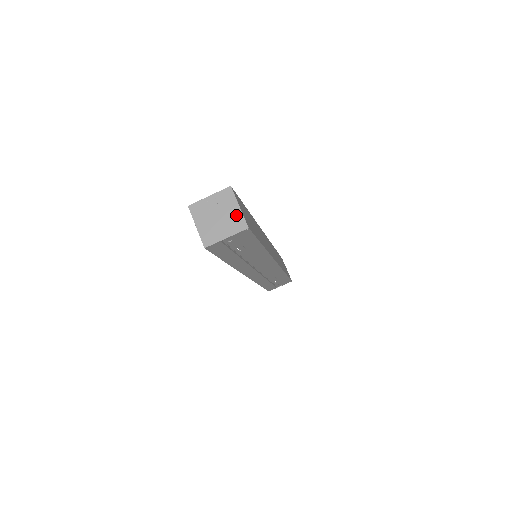
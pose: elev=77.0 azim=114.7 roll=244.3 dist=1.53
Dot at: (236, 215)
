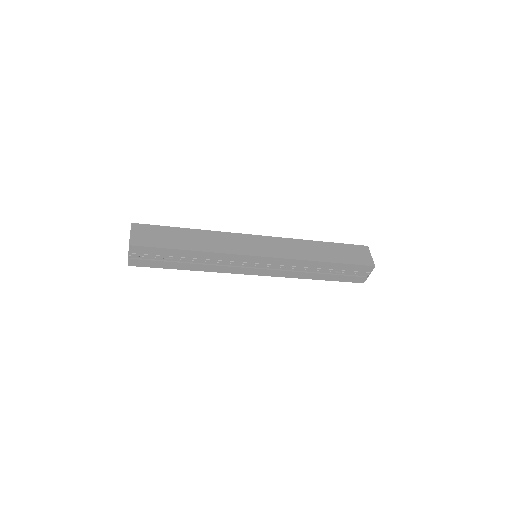
Dot at: occluded
